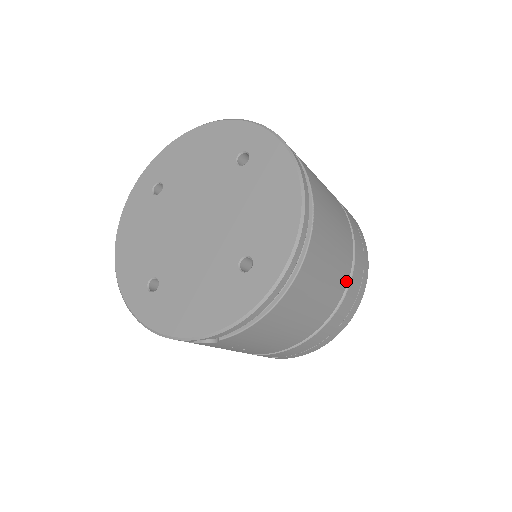
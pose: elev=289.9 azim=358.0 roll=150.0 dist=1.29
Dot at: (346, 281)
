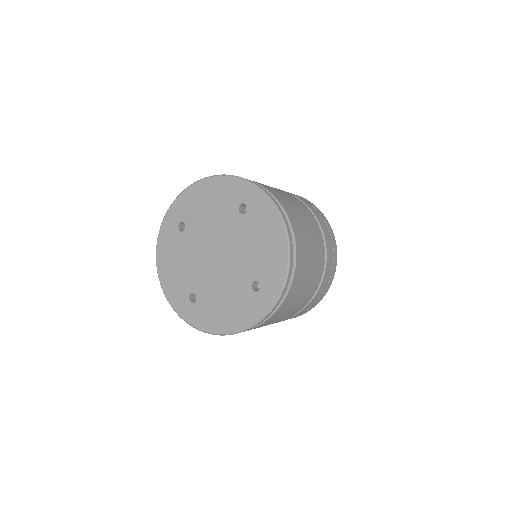
Dot at: (322, 273)
